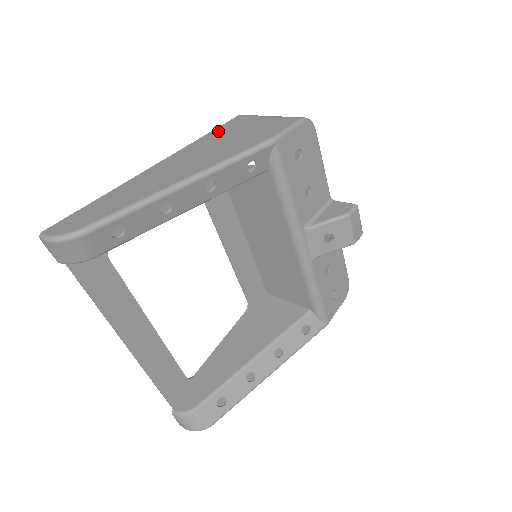
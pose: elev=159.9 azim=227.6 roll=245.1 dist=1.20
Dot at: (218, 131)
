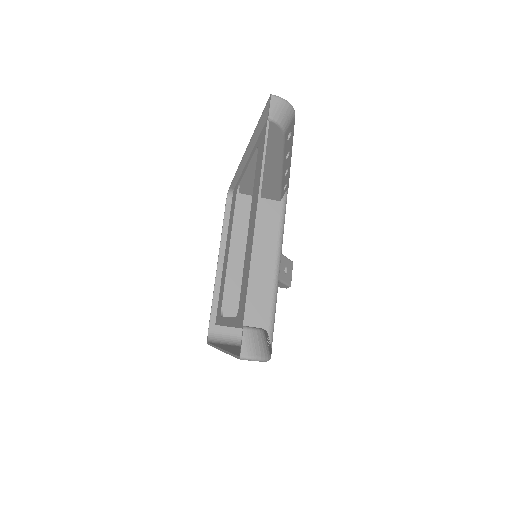
Dot at: occluded
